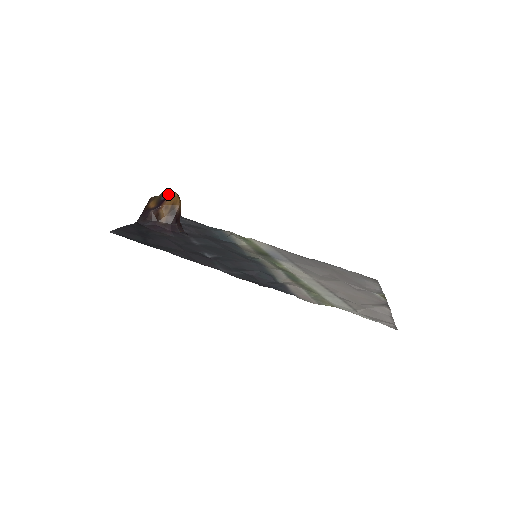
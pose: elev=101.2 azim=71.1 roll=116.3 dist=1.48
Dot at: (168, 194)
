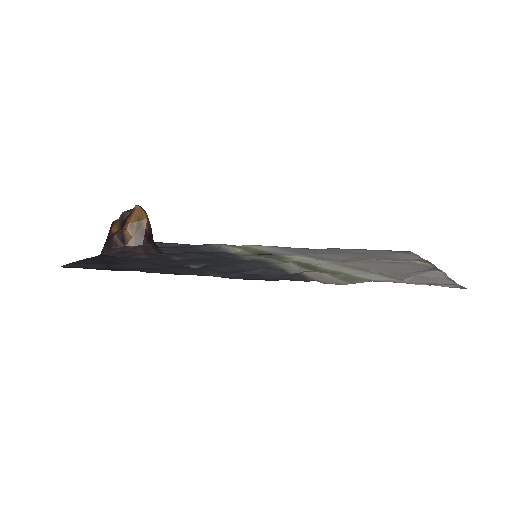
Dot at: (130, 211)
